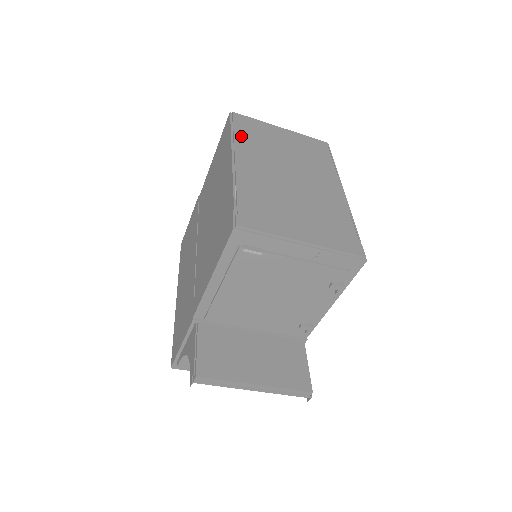
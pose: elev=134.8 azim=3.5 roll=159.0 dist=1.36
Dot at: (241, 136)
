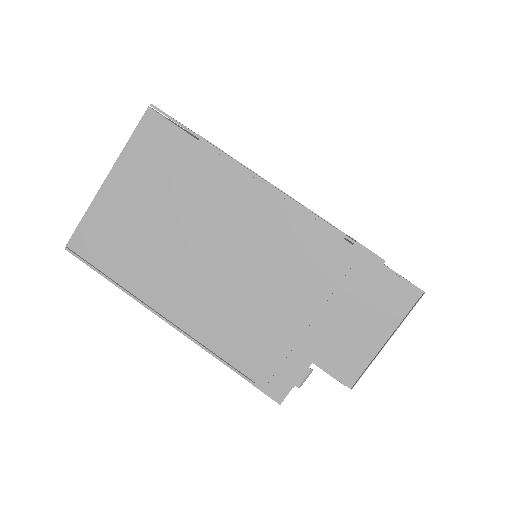
Dot at: (123, 274)
